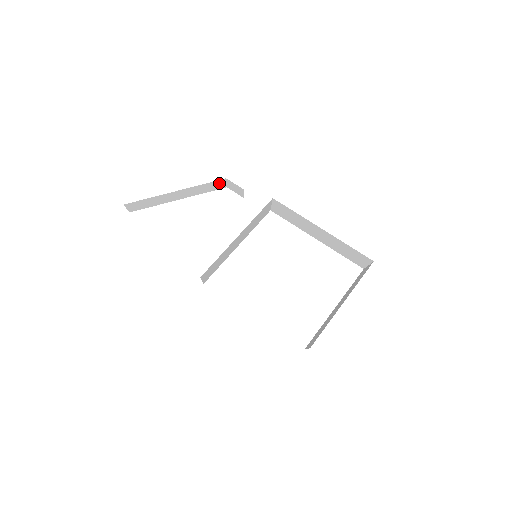
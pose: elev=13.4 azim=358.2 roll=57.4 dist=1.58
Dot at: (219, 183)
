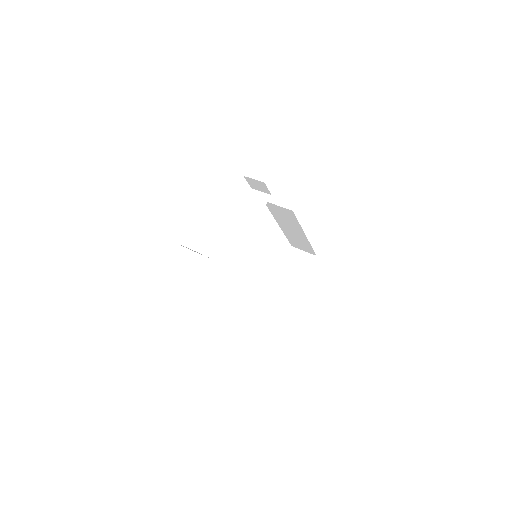
Dot at: occluded
